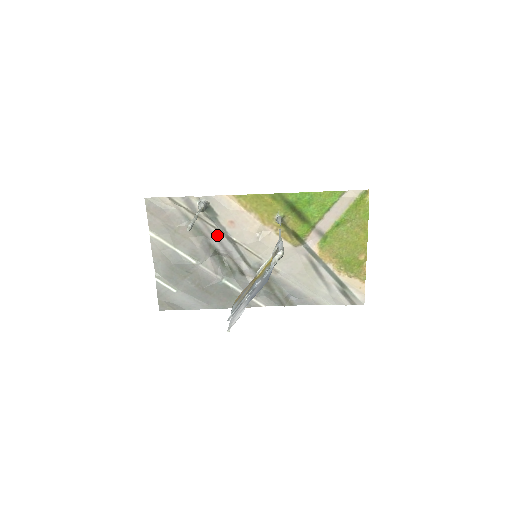
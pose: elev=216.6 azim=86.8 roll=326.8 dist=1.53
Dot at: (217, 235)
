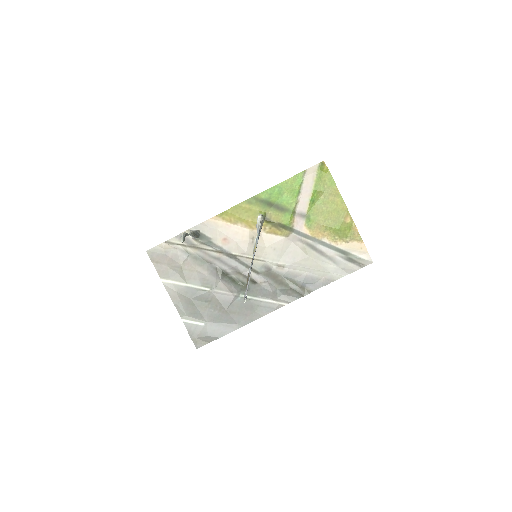
Dot at: (218, 257)
